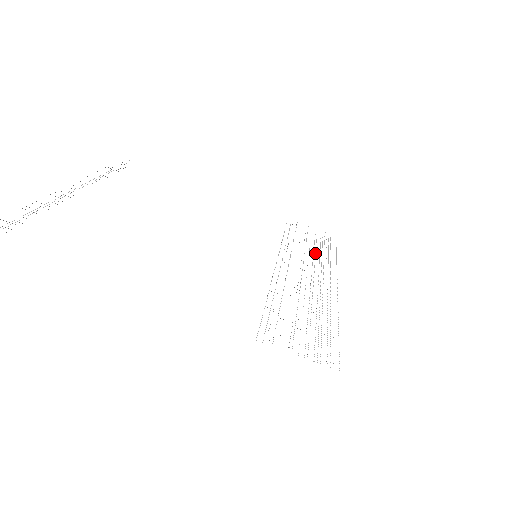
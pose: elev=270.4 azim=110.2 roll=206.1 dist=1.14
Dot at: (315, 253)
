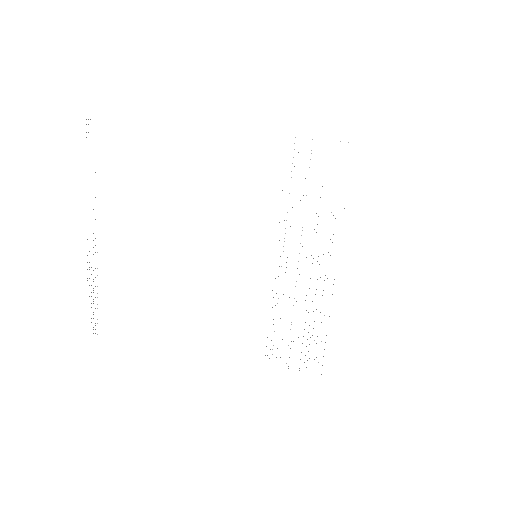
Dot at: occluded
